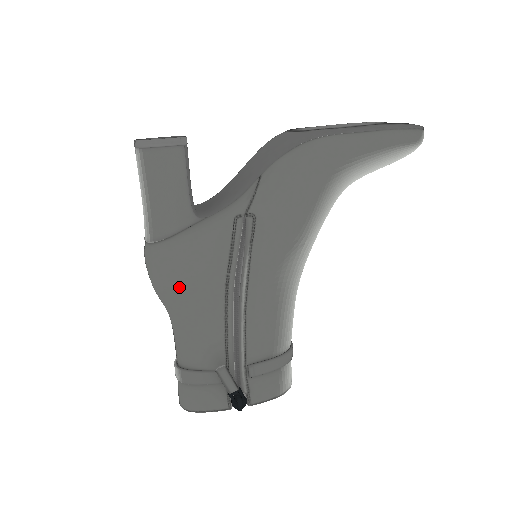
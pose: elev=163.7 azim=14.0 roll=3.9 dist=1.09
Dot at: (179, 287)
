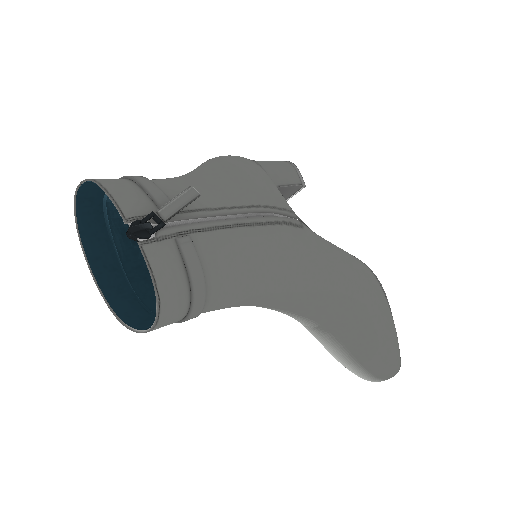
Dot at: (233, 168)
